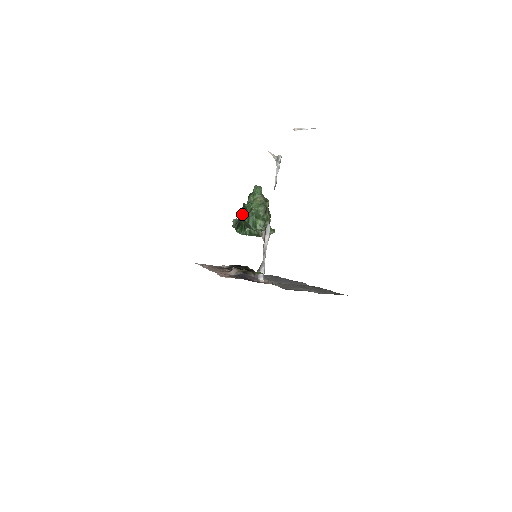
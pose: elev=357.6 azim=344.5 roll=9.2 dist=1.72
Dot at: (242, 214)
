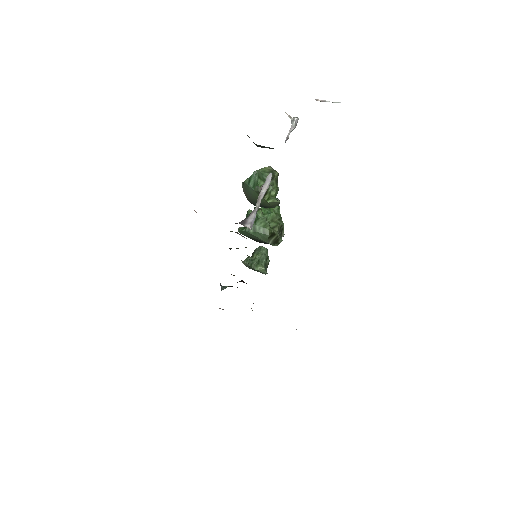
Dot at: (249, 211)
